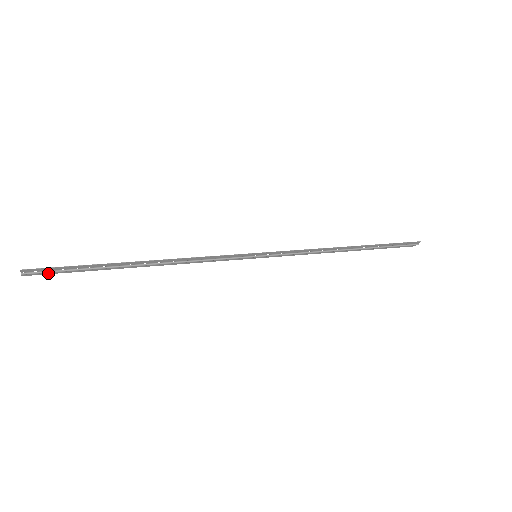
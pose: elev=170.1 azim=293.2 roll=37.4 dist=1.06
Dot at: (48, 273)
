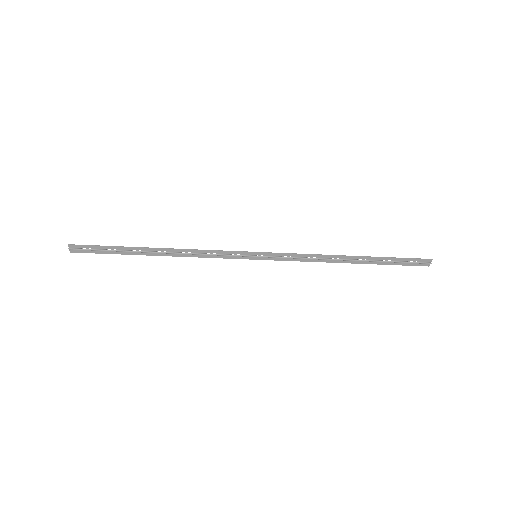
Dot at: (88, 252)
